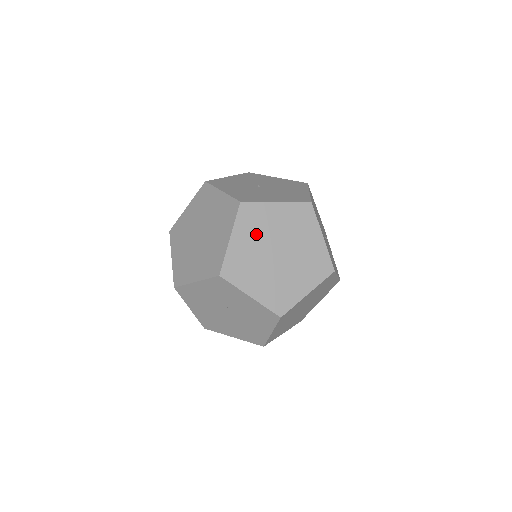
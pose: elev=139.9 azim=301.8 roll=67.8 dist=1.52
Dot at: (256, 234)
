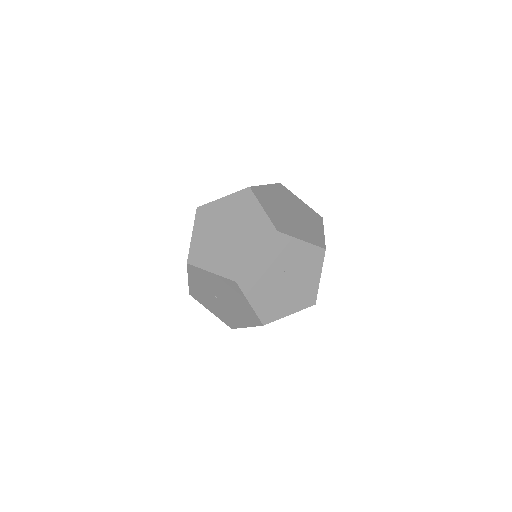
Dot at: (272, 204)
